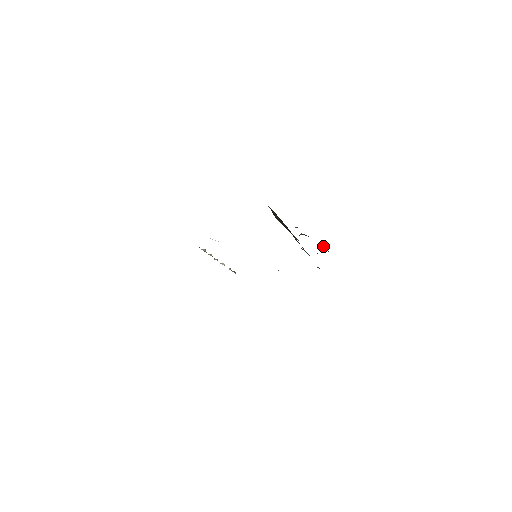
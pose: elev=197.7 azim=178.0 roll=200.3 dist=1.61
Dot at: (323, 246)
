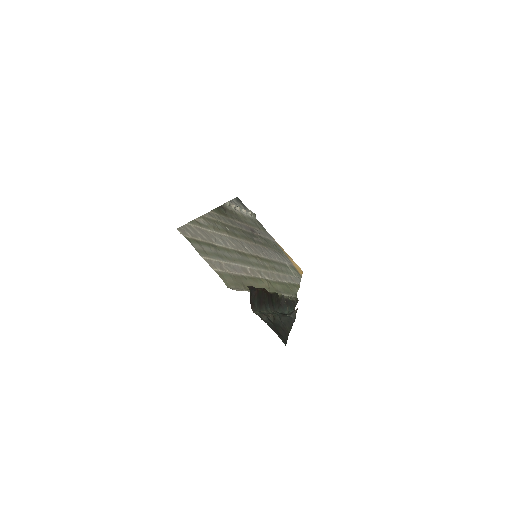
Dot at: (293, 313)
